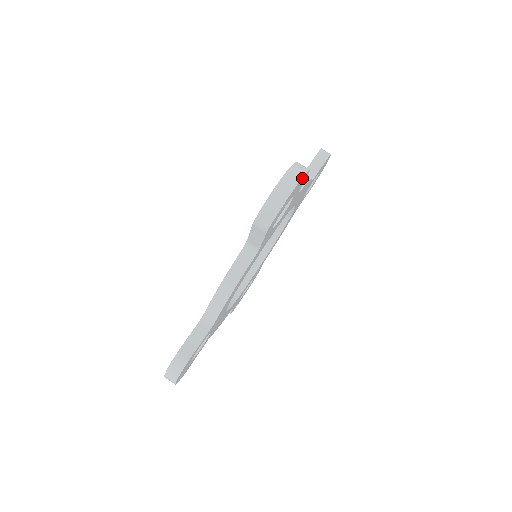
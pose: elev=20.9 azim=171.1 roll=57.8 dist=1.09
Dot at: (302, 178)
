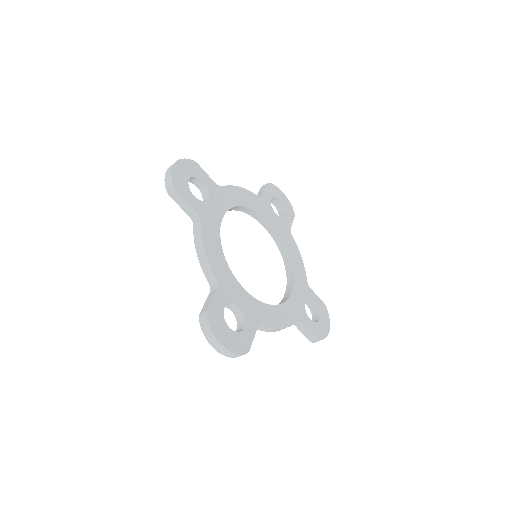
Dot at: (183, 161)
